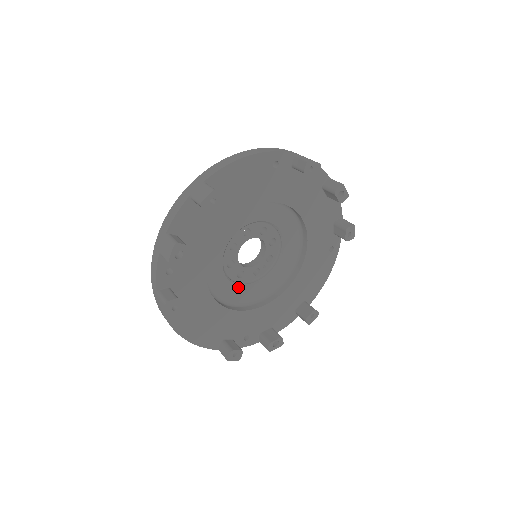
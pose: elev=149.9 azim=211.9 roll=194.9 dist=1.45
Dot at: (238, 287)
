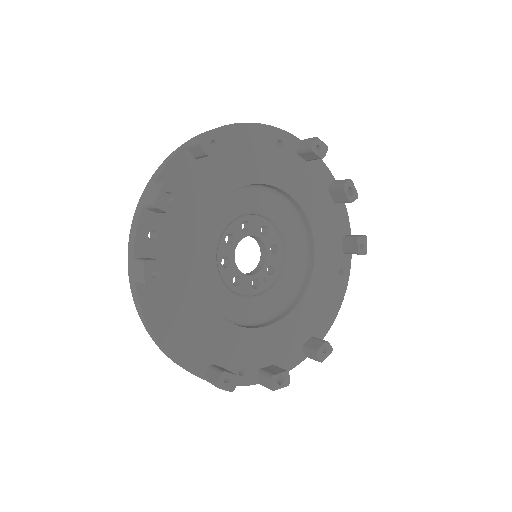
Dot at: (233, 296)
